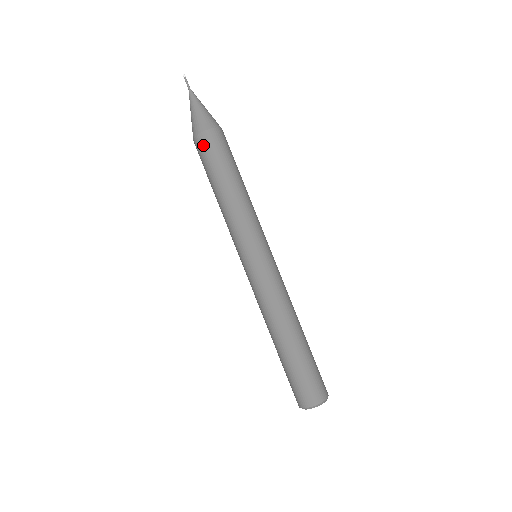
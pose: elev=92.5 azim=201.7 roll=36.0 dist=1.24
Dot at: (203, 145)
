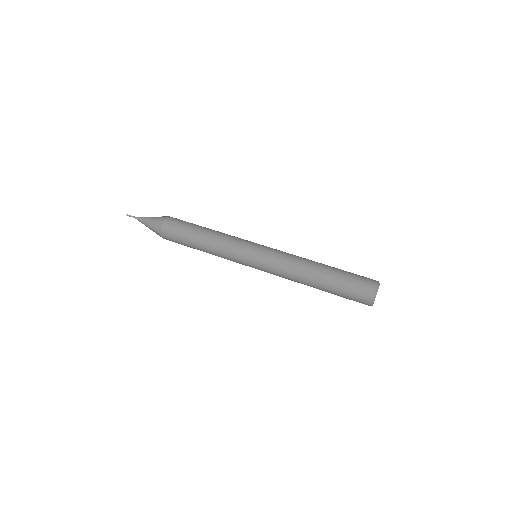
Dot at: (168, 235)
